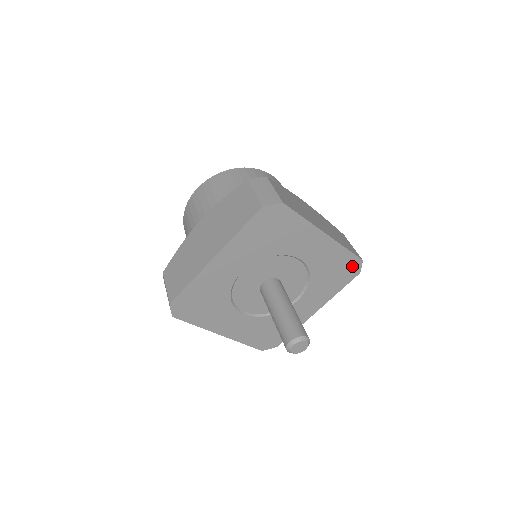
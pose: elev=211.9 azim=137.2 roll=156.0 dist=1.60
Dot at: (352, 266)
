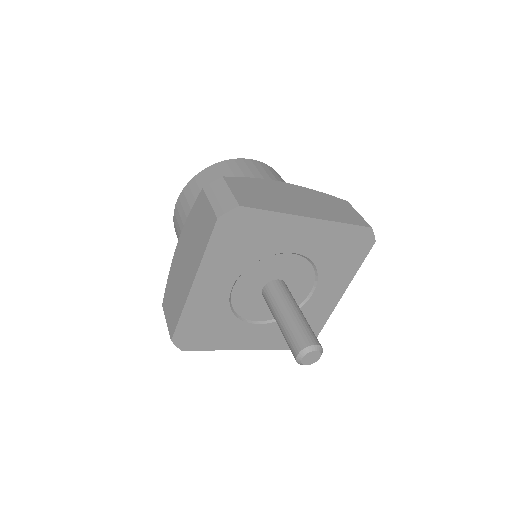
Dot at: (362, 238)
